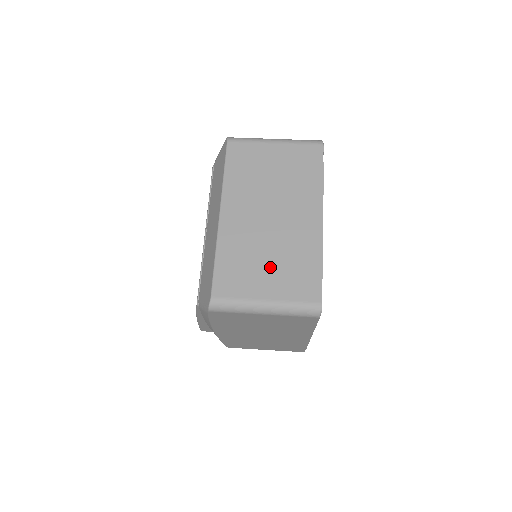
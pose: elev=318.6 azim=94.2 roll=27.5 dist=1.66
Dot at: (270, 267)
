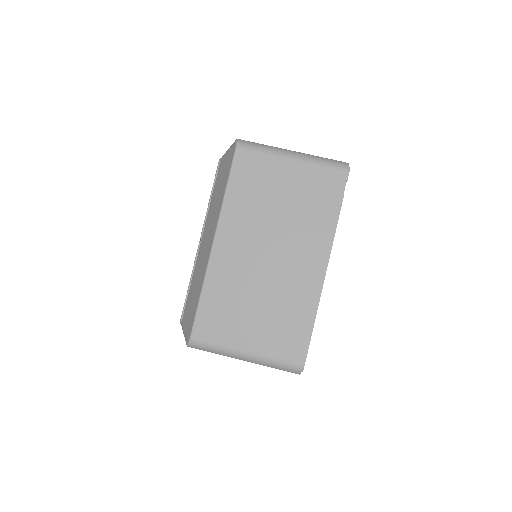
Dot at: (258, 315)
